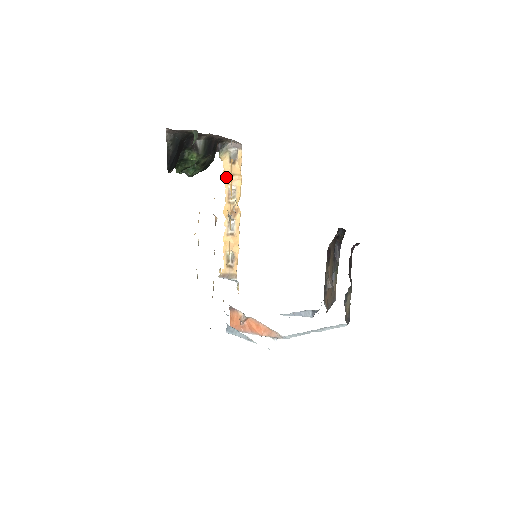
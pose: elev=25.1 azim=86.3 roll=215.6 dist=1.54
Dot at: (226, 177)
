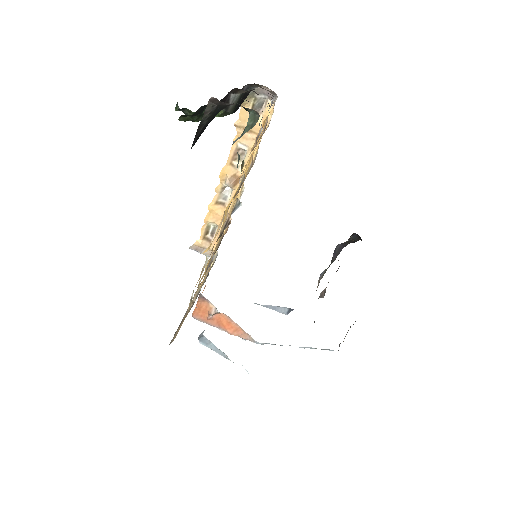
Dot at: (238, 130)
